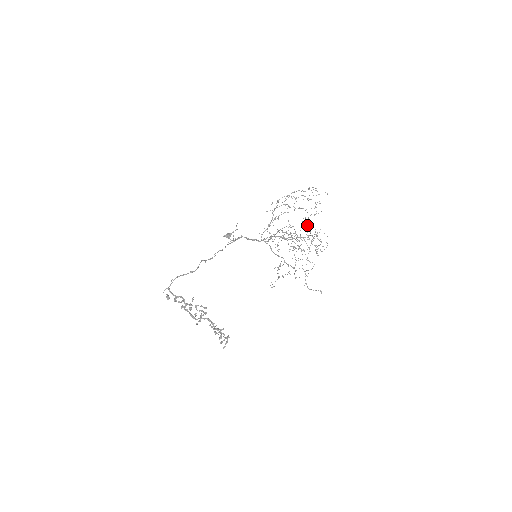
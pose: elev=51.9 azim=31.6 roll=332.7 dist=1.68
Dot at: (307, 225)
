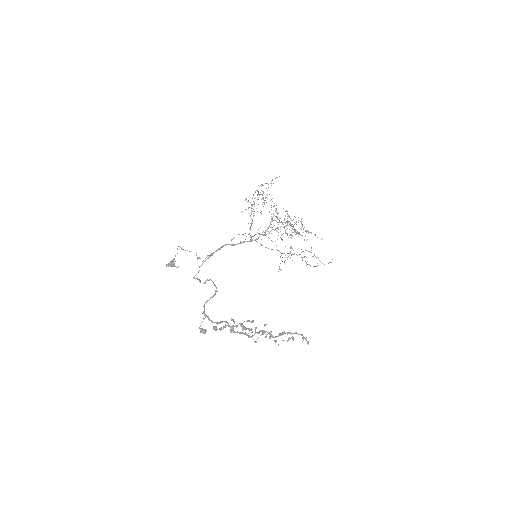
Dot at: occluded
